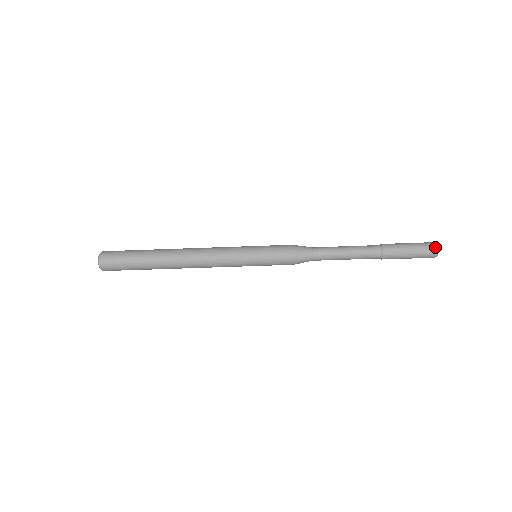
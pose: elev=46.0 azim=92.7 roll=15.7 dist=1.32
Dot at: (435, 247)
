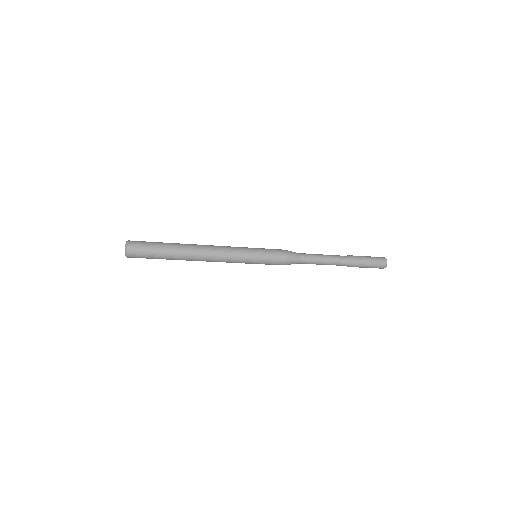
Dot at: (385, 263)
